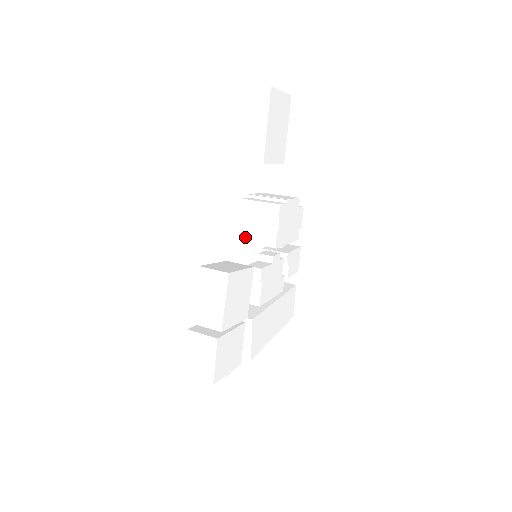
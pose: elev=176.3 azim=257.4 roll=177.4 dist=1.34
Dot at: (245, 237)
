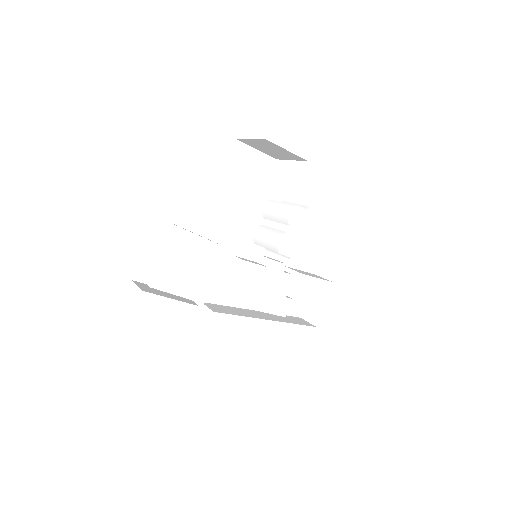
Dot at: (258, 238)
